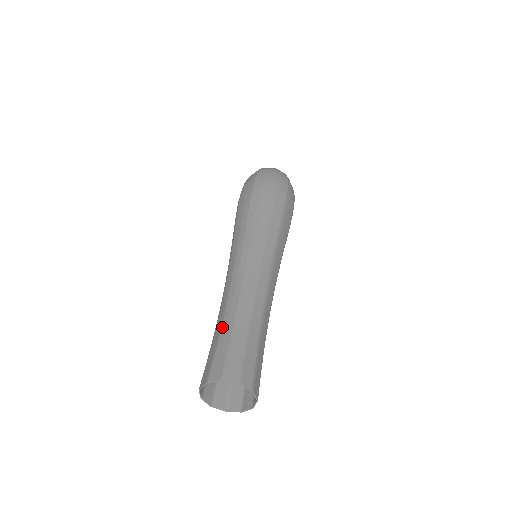
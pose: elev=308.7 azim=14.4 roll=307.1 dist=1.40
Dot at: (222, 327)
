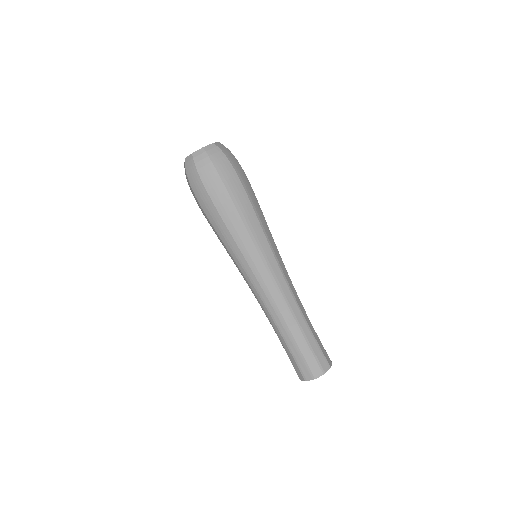
Dot at: (282, 344)
